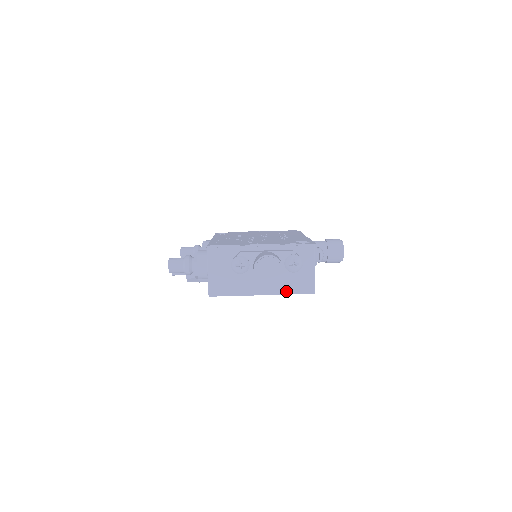
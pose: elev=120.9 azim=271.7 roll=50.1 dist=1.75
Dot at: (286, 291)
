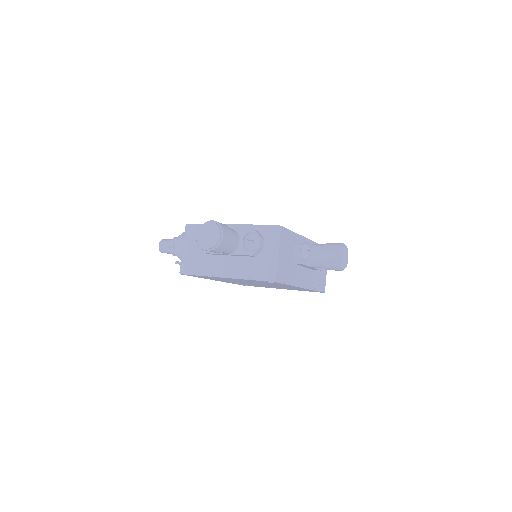
Dot at: (247, 276)
